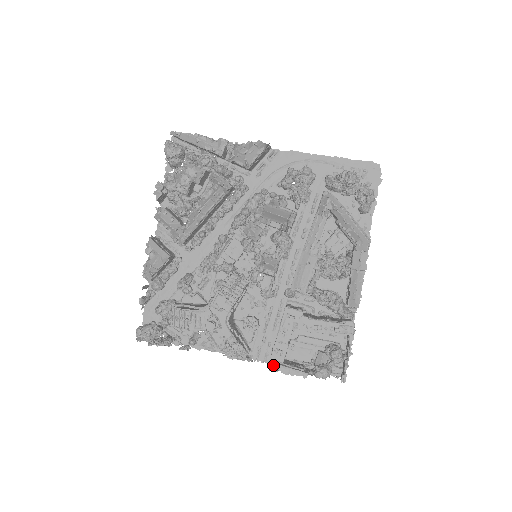
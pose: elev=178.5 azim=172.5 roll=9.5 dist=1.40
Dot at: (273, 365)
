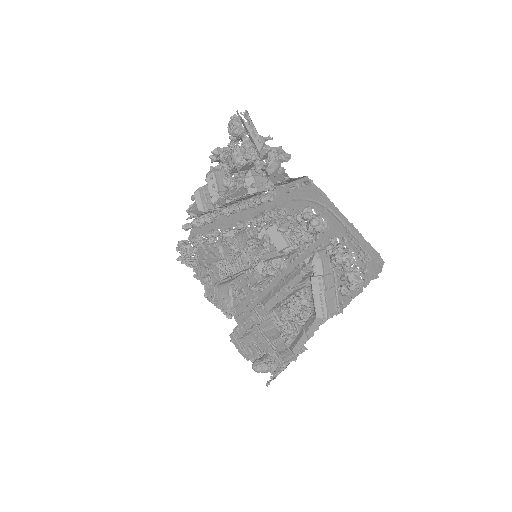
Dot at: (232, 335)
